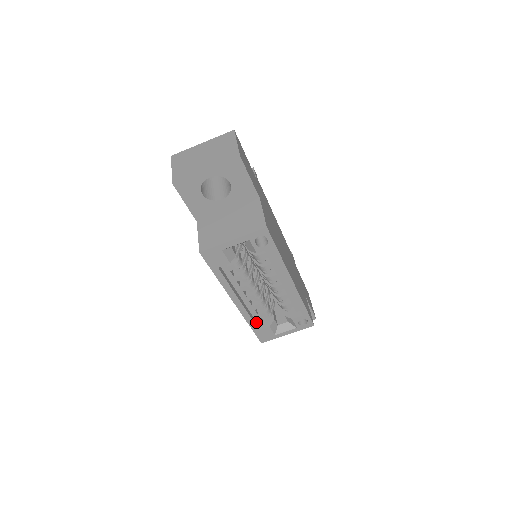
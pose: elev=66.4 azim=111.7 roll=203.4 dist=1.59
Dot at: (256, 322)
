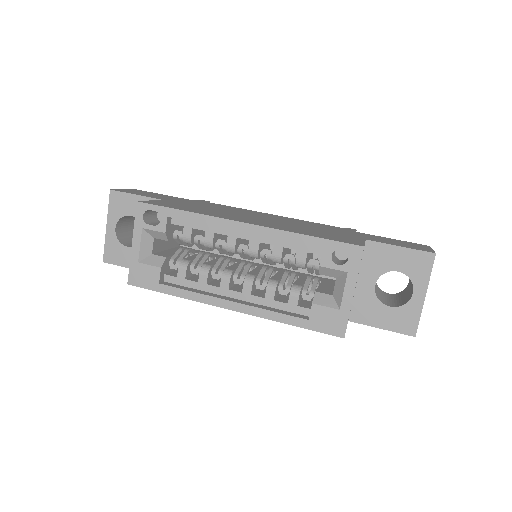
Dot at: (300, 315)
